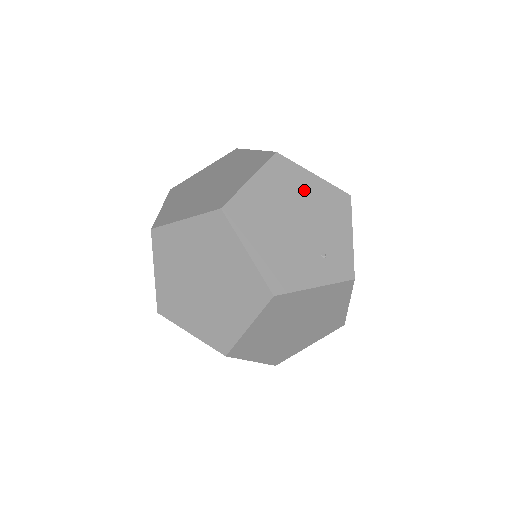
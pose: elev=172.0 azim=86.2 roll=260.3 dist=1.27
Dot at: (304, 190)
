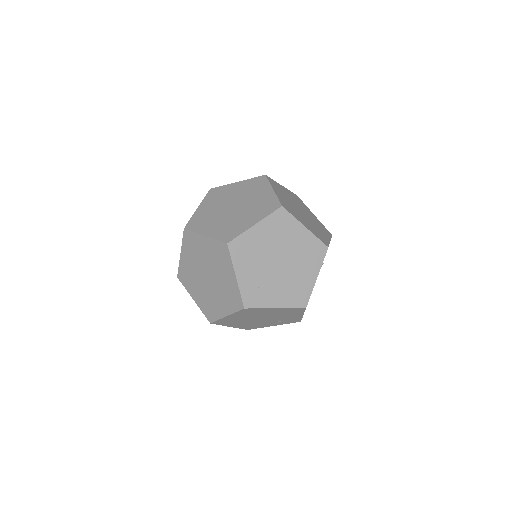
Dot at: (267, 313)
